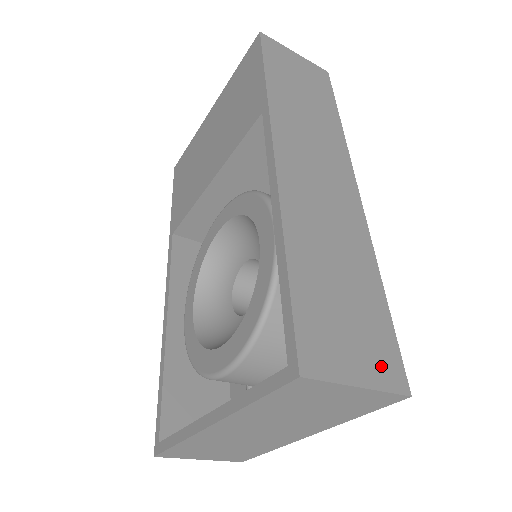
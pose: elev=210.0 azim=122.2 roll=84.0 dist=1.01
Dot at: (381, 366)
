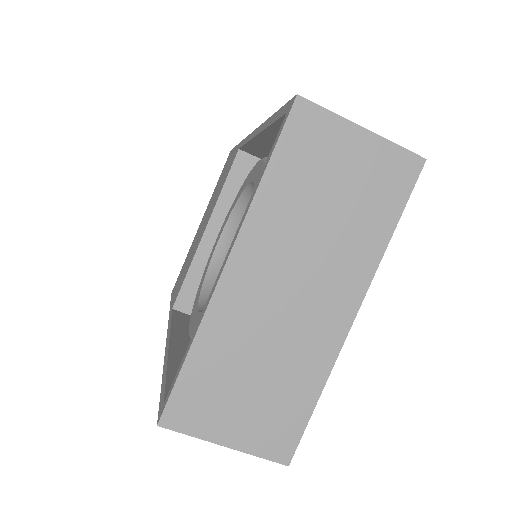
Dot at: occluded
